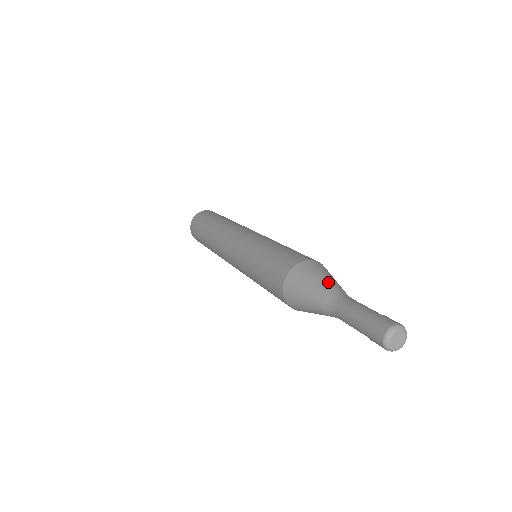
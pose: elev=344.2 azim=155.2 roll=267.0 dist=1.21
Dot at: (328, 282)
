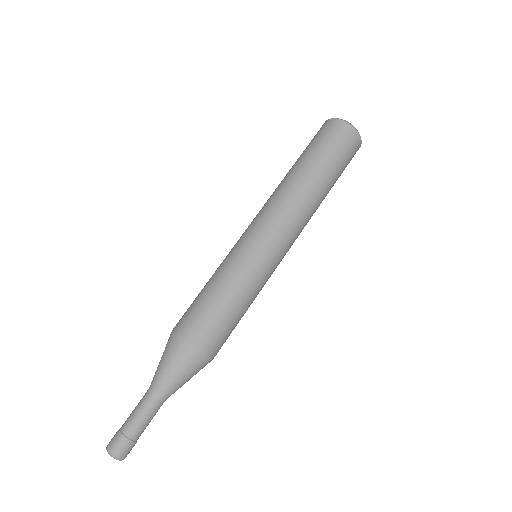
Dot at: (171, 378)
